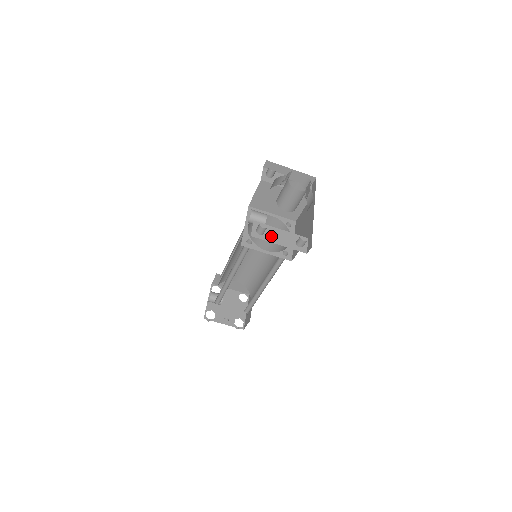
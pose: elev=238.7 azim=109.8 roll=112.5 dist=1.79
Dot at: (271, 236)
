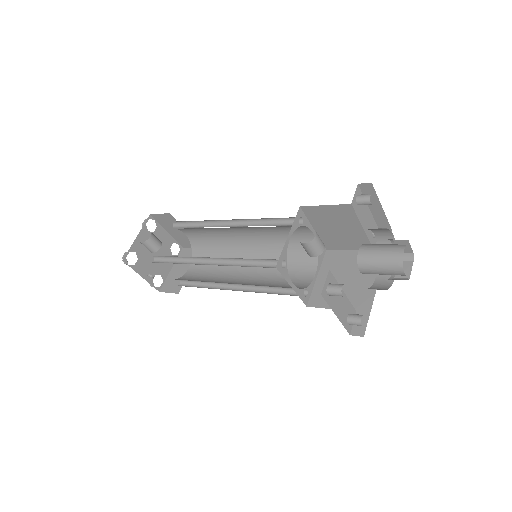
Dot at: (335, 300)
